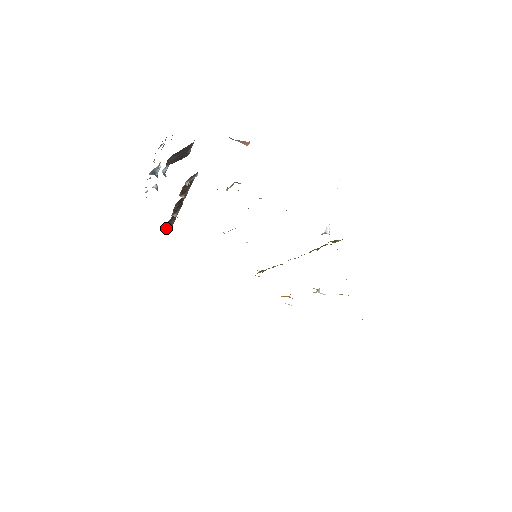
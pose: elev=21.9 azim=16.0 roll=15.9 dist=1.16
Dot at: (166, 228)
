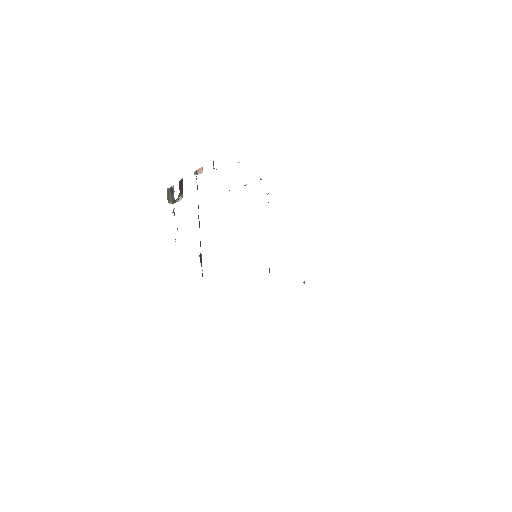
Dot at: (201, 266)
